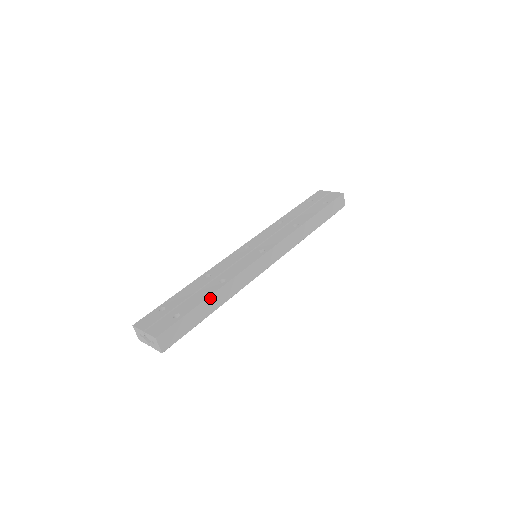
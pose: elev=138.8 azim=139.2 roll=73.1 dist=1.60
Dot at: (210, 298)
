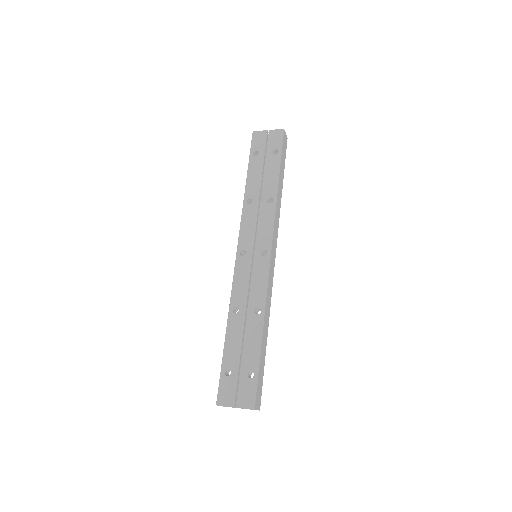
Dot at: (262, 337)
